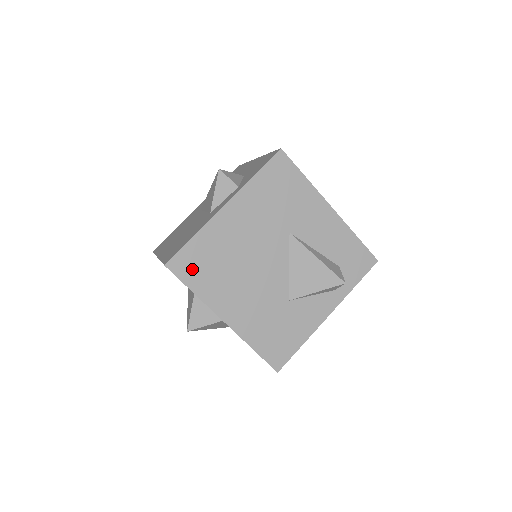
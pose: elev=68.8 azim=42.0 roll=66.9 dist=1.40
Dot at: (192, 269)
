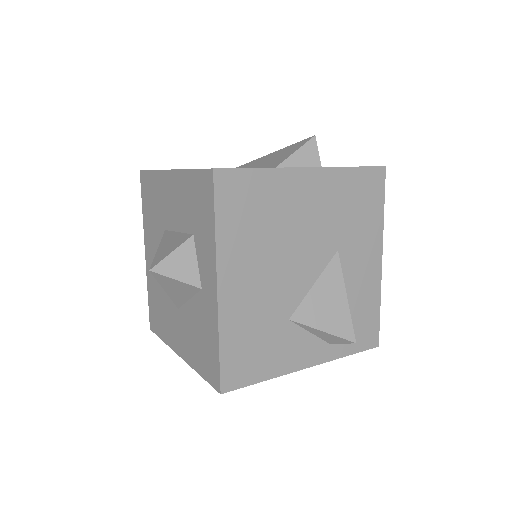
Dot at: (234, 199)
